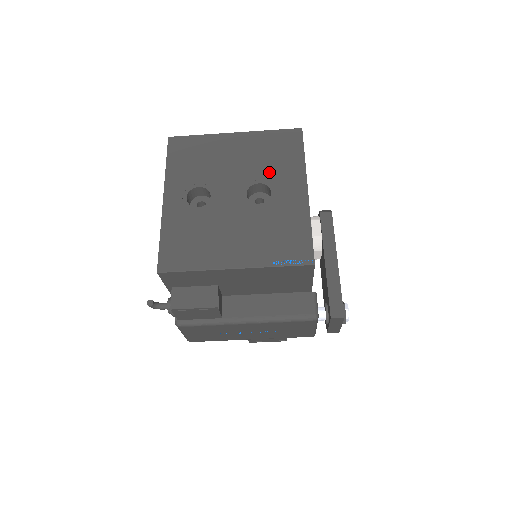
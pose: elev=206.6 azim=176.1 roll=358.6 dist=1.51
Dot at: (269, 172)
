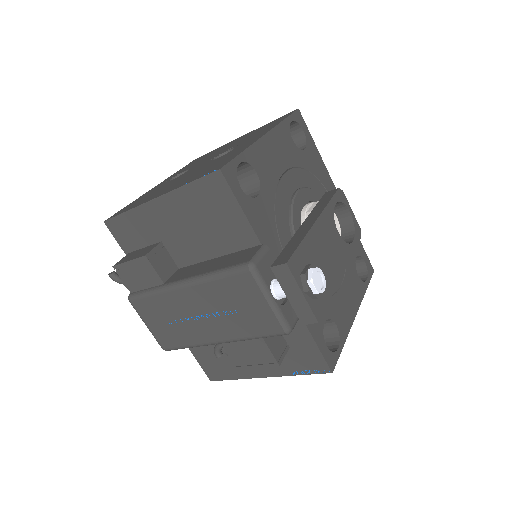
Dot at: (245, 140)
